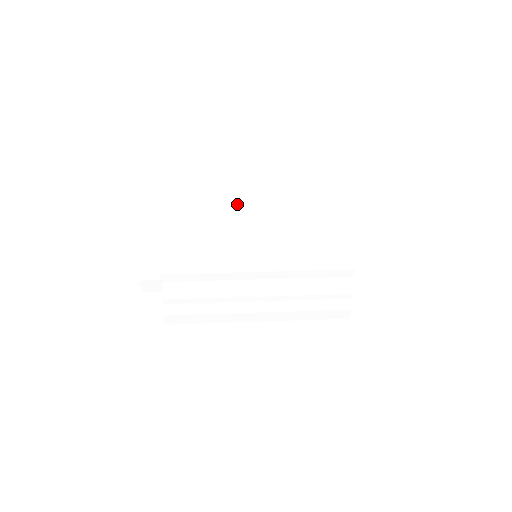
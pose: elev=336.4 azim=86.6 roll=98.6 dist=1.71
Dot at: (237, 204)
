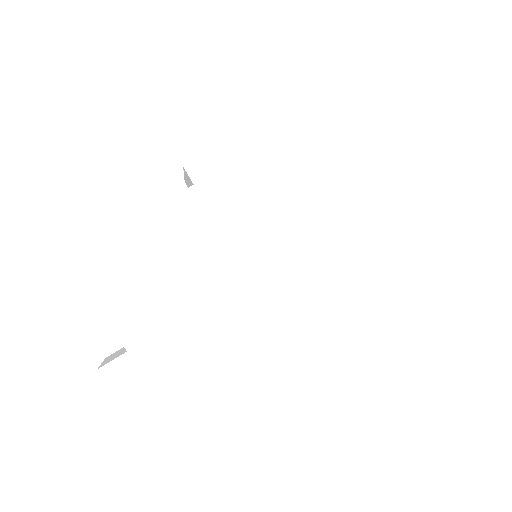
Dot at: (196, 206)
